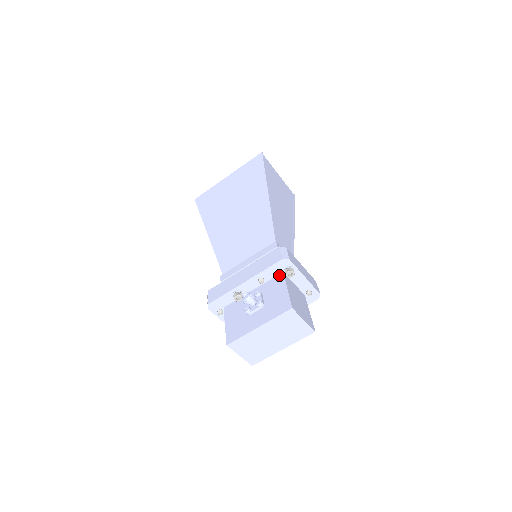
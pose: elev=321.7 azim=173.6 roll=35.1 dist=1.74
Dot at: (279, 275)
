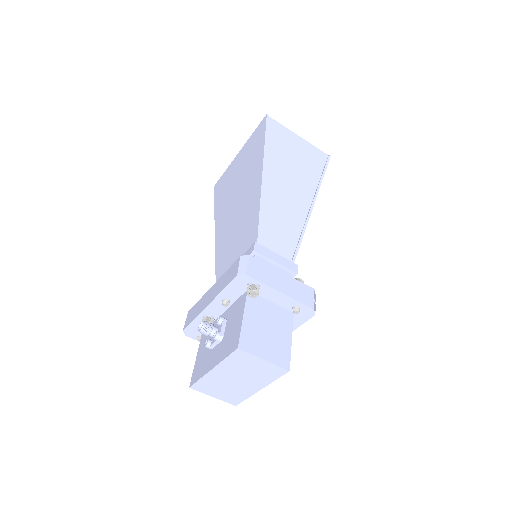
Dot at: (243, 294)
